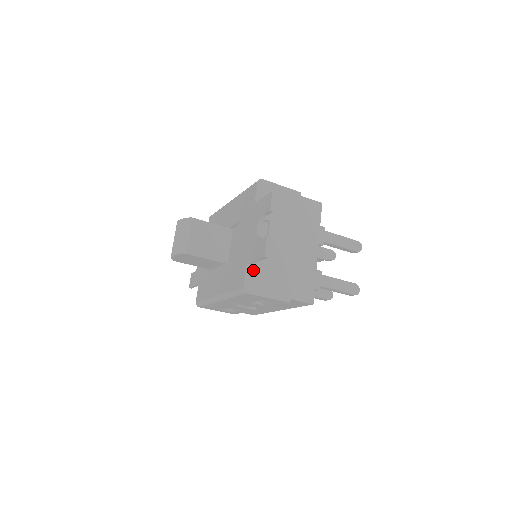
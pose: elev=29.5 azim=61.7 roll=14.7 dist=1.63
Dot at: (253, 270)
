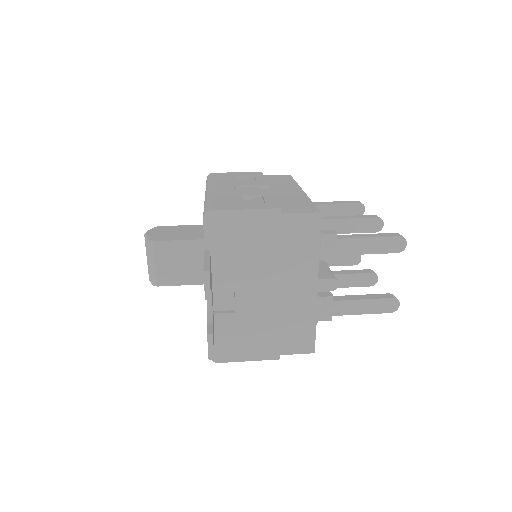
Dot at: (220, 336)
